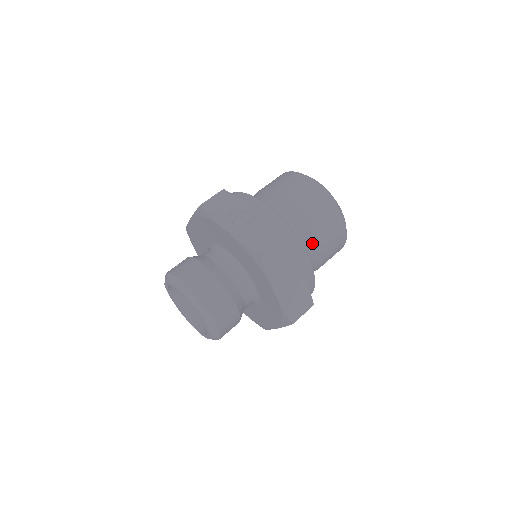
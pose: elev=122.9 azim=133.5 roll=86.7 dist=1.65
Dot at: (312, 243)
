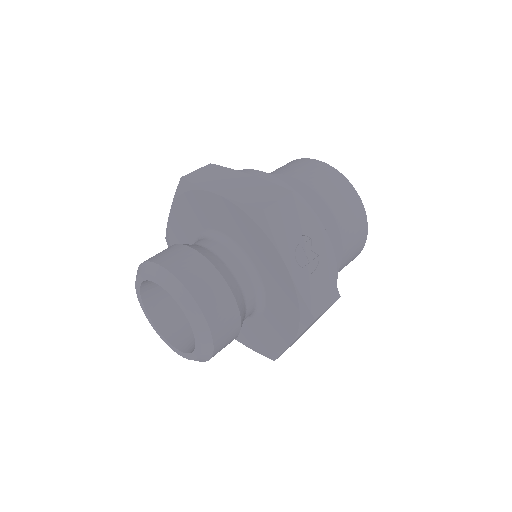
Dot at: occluded
